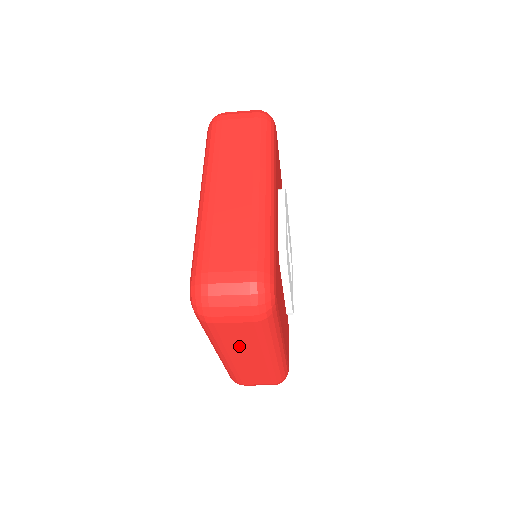
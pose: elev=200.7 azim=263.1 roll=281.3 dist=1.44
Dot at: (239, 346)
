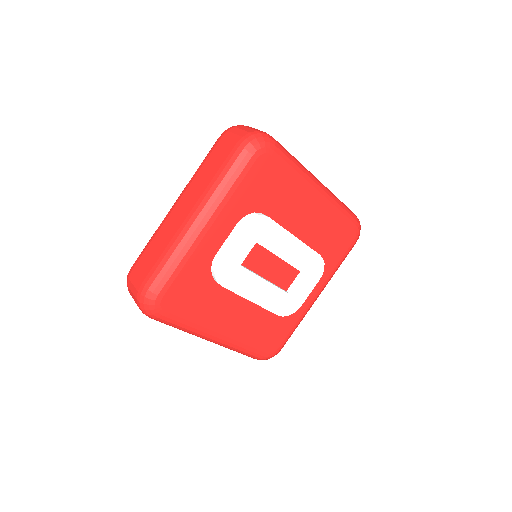
Dot at: occluded
